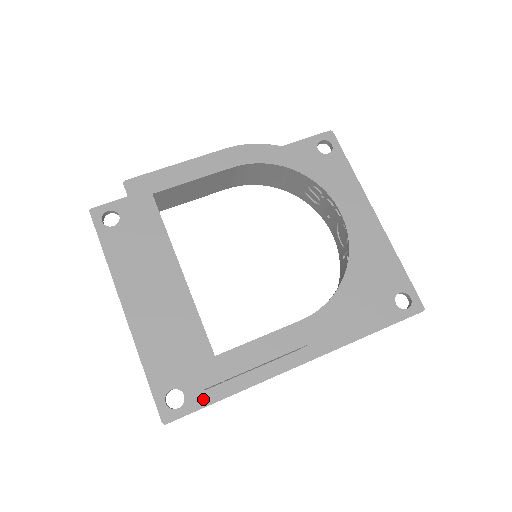
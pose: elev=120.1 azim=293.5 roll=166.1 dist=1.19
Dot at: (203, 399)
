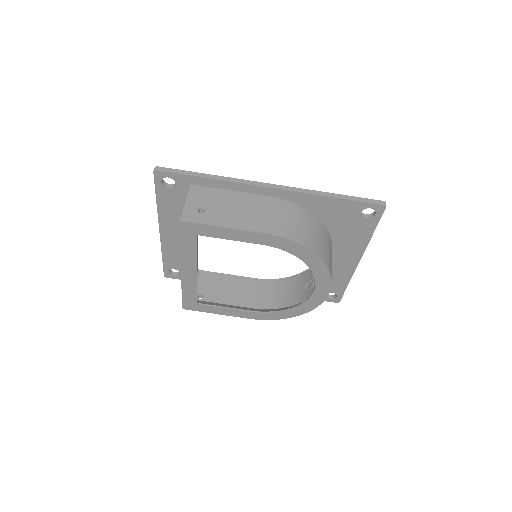
Dot at: occluded
